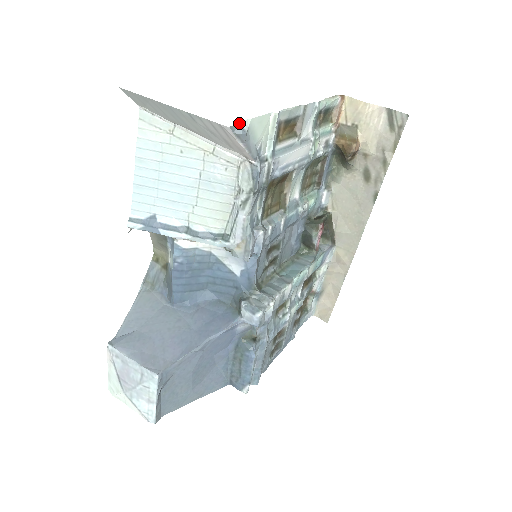
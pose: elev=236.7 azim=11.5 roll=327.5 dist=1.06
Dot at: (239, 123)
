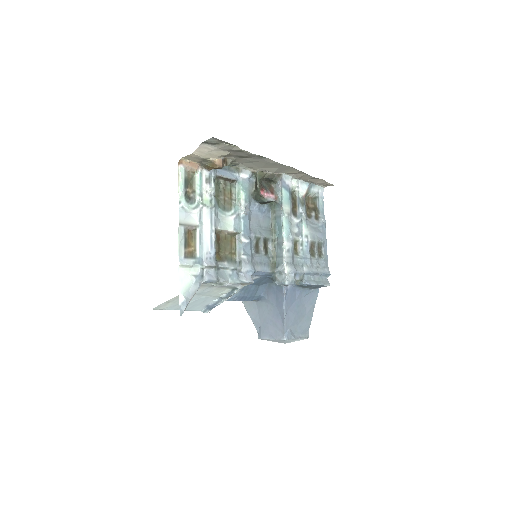
Dot at: (180, 305)
